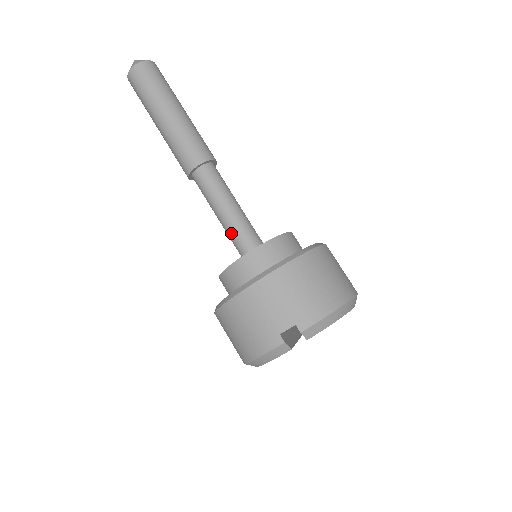
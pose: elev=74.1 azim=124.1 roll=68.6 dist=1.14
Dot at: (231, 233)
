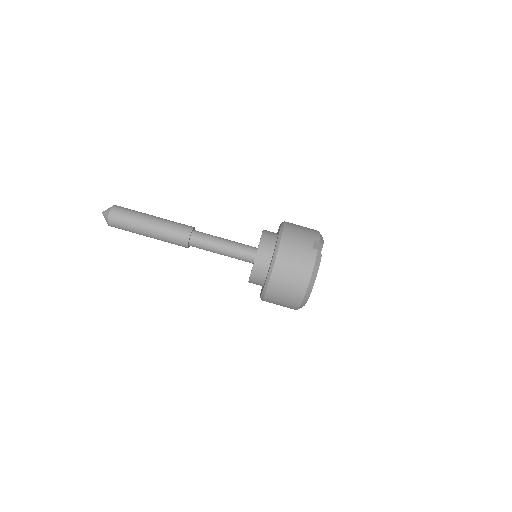
Dot at: (237, 250)
